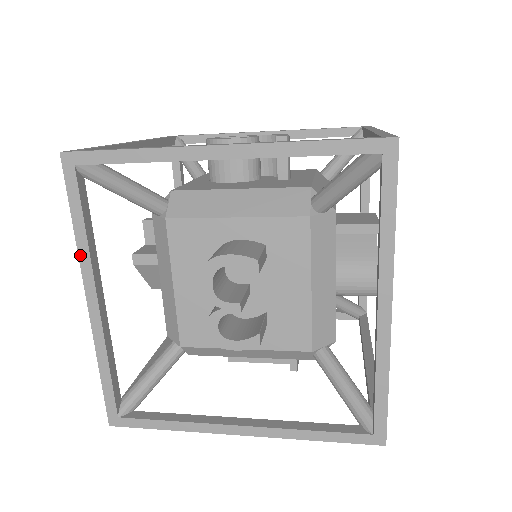
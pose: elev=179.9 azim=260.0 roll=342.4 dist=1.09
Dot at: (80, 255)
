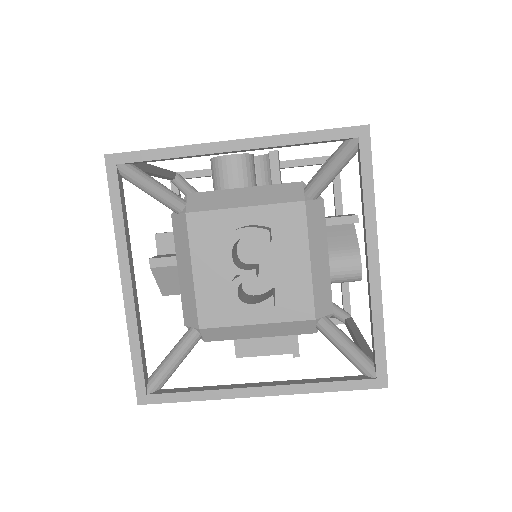
Dot at: (117, 241)
